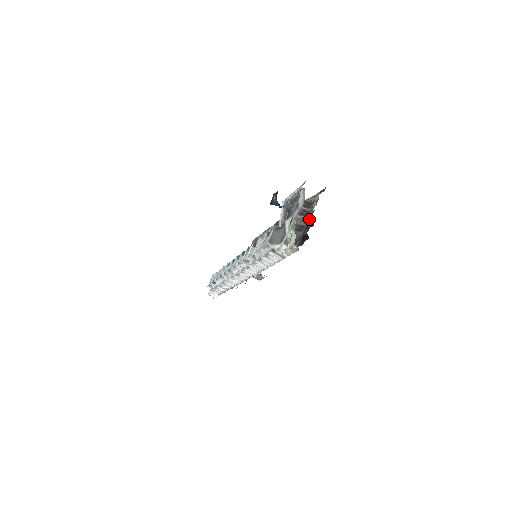
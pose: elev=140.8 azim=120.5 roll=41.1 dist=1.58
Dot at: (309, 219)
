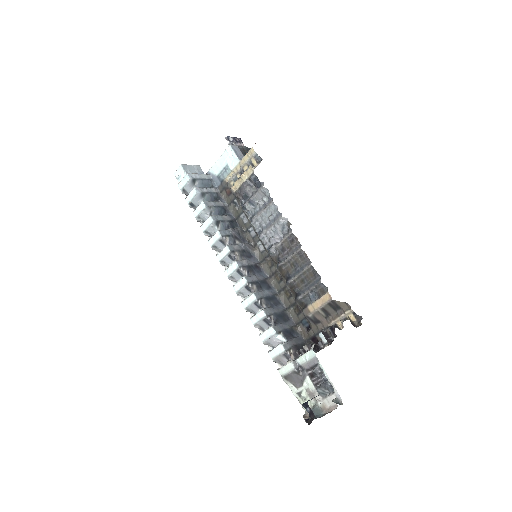
Dot at: occluded
